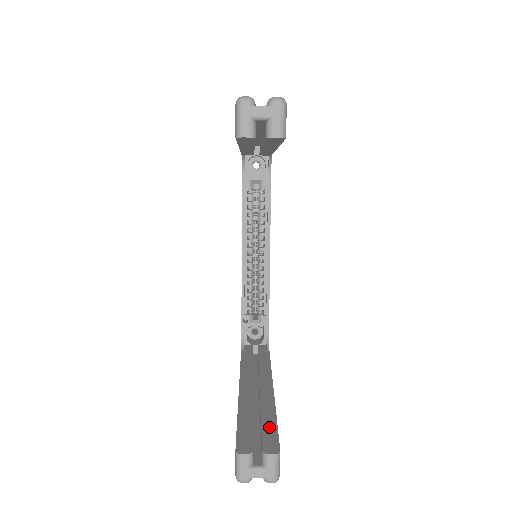
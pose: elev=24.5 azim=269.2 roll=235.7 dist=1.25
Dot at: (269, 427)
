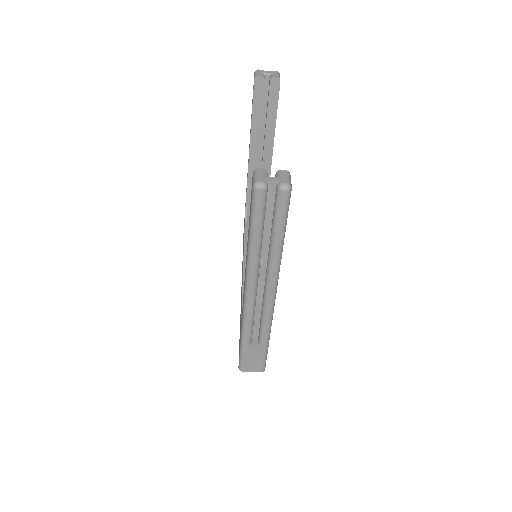
Dot at: occluded
